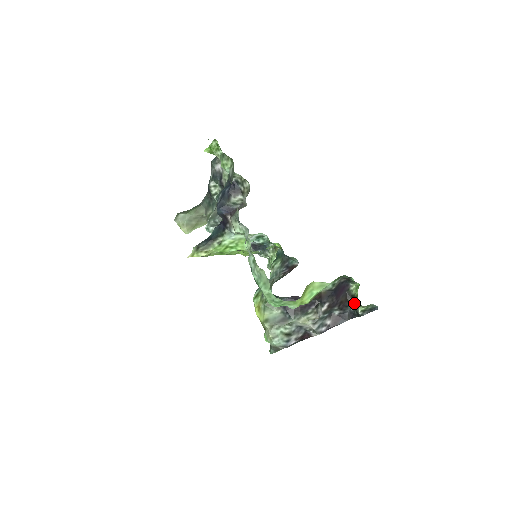
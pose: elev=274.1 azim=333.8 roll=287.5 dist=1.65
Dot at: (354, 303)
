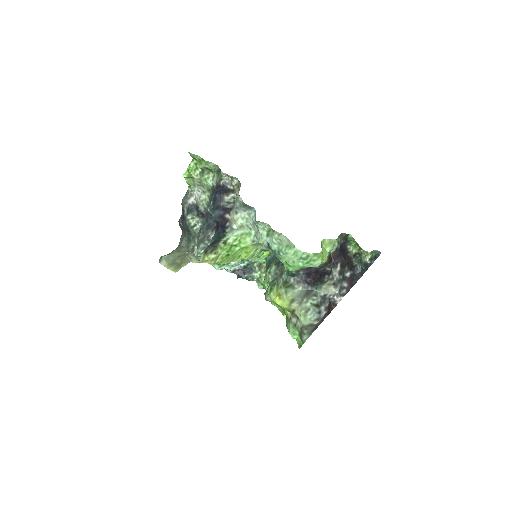
Dot at: (358, 261)
